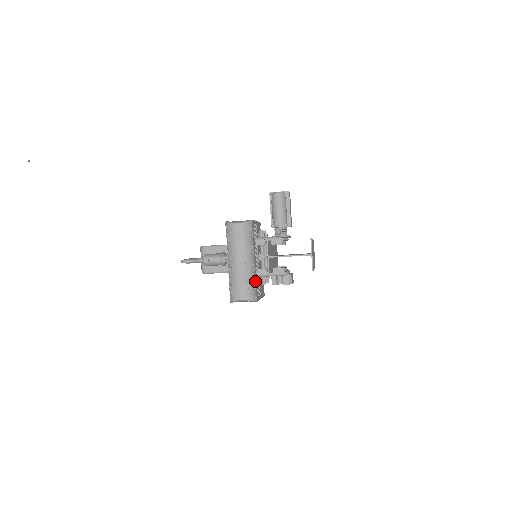
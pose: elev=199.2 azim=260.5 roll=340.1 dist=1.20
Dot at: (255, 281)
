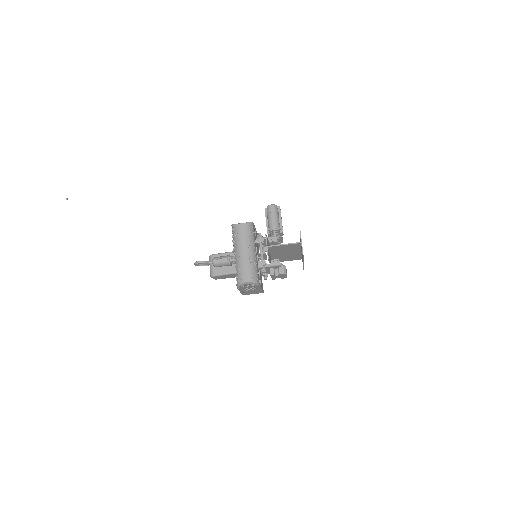
Dot at: (257, 269)
